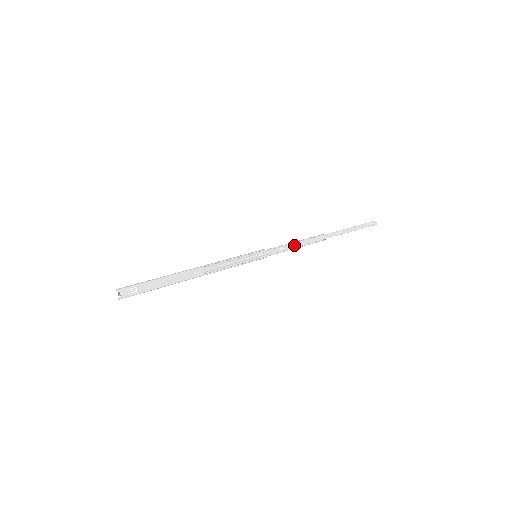
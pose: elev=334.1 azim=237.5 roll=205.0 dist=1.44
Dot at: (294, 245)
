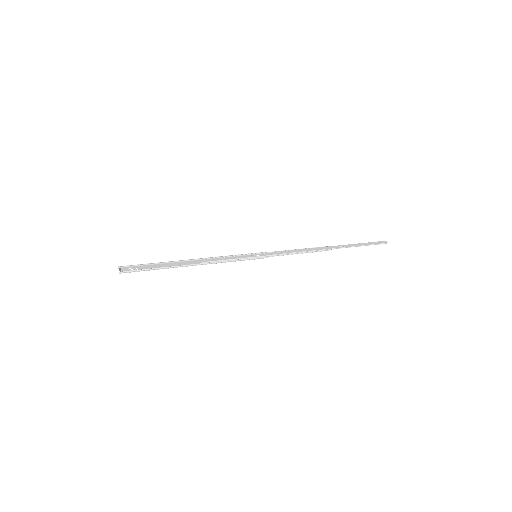
Dot at: (296, 251)
